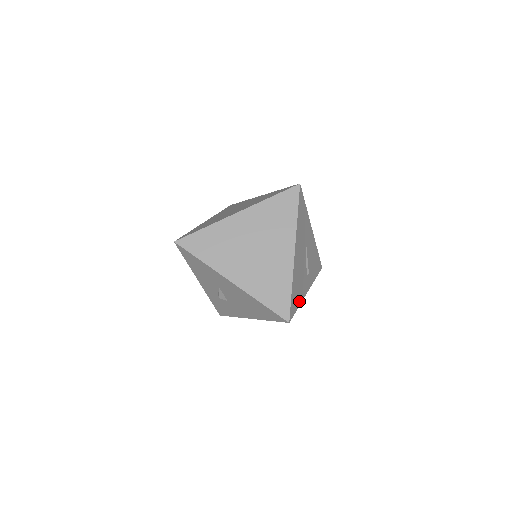
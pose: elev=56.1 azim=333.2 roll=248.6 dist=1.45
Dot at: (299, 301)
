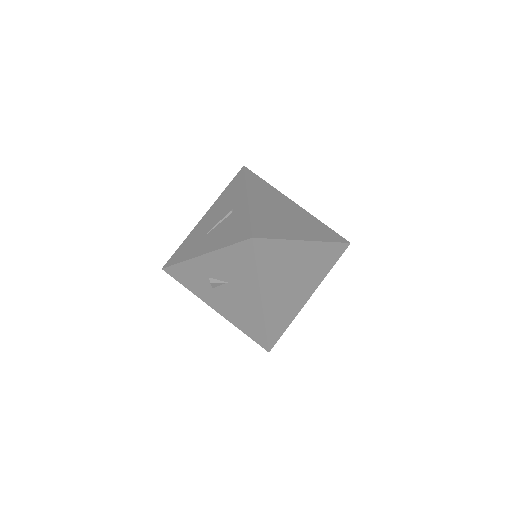
Dot at: occluded
